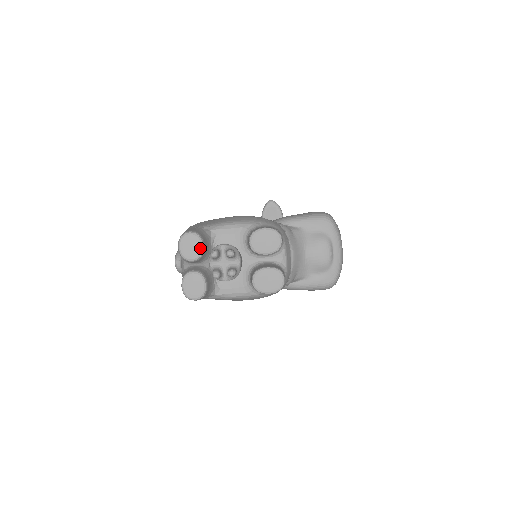
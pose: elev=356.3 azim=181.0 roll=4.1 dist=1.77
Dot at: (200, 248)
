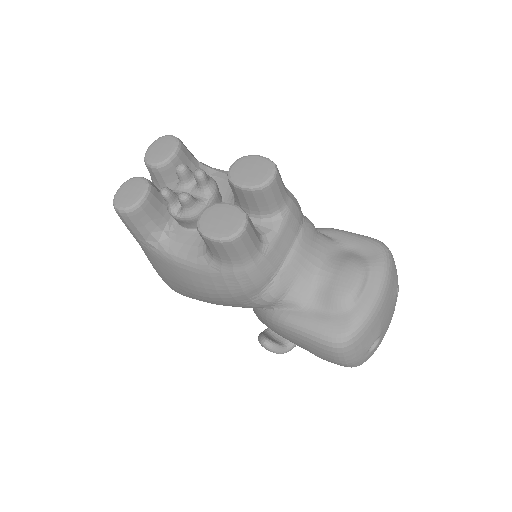
Dot at: (170, 154)
